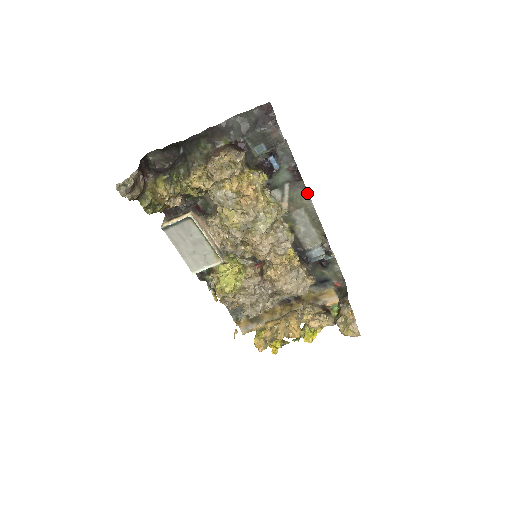
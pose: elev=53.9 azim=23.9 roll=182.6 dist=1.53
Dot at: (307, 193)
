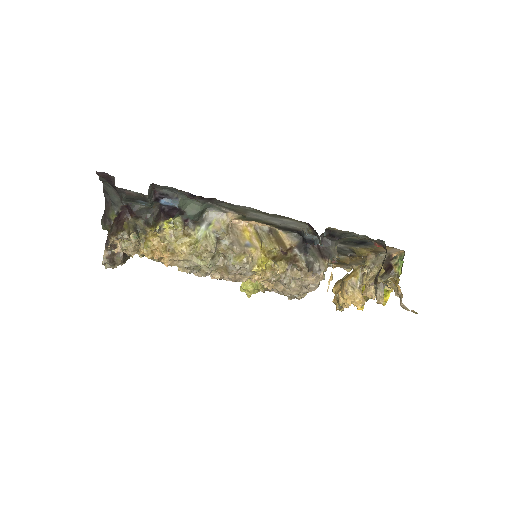
Dot at: (232, 204)
